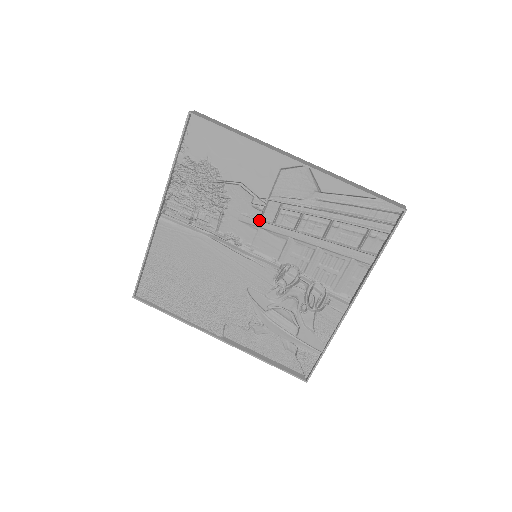
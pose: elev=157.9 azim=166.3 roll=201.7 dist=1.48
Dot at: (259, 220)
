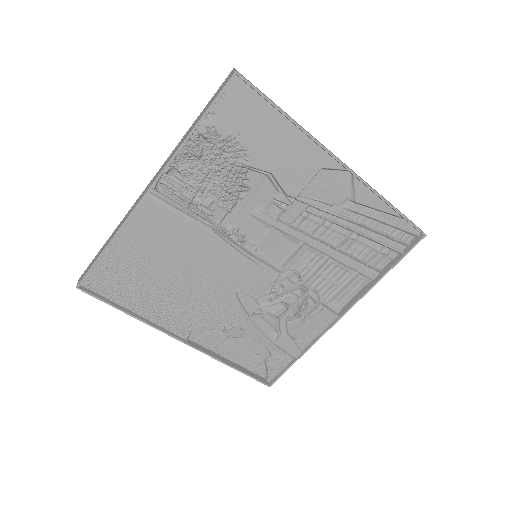
Dot at: (276, 219)
